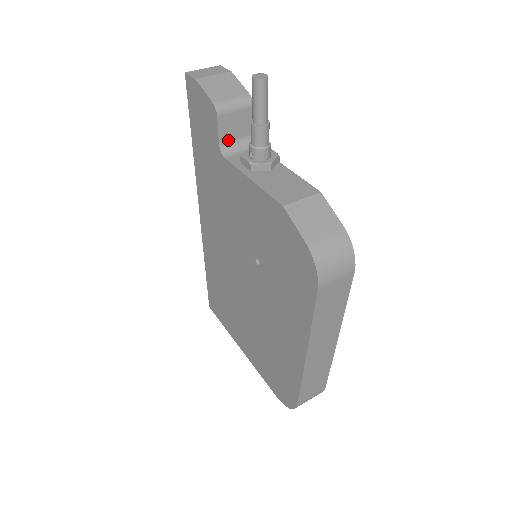
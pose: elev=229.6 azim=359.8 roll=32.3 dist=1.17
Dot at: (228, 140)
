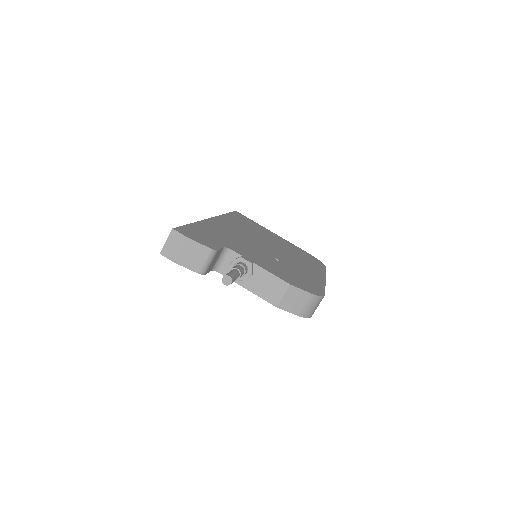
Dot at: (214, 265)
